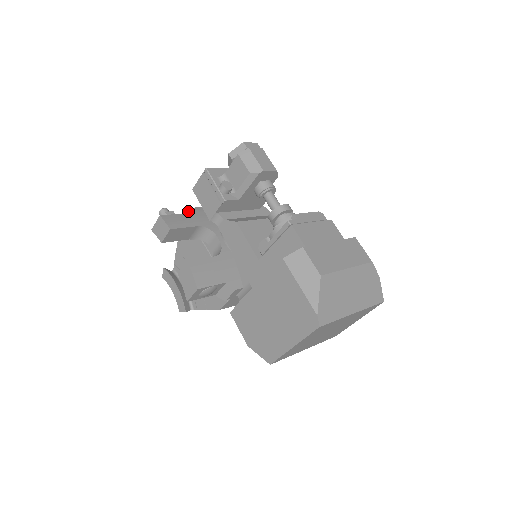
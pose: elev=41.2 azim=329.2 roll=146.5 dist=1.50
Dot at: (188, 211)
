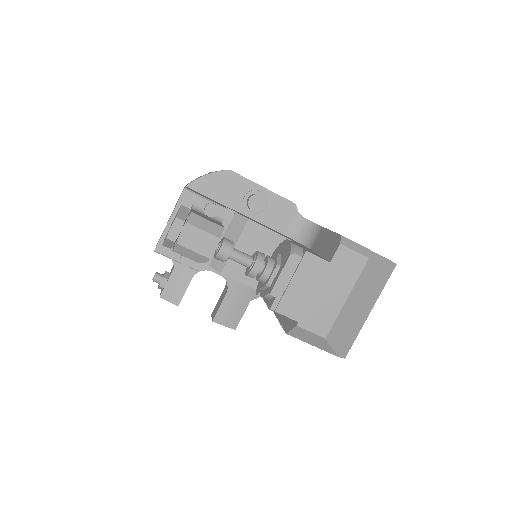
Dot at: occluded
